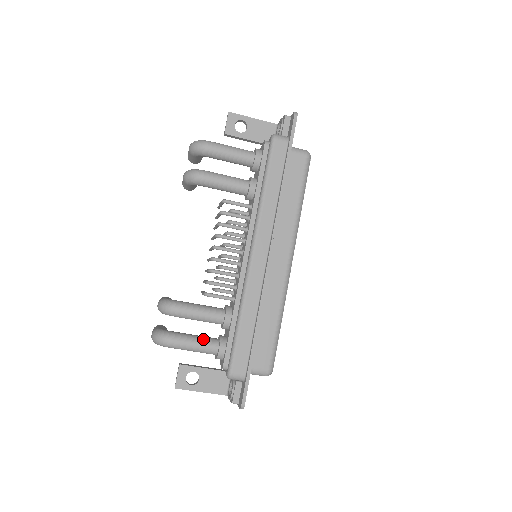
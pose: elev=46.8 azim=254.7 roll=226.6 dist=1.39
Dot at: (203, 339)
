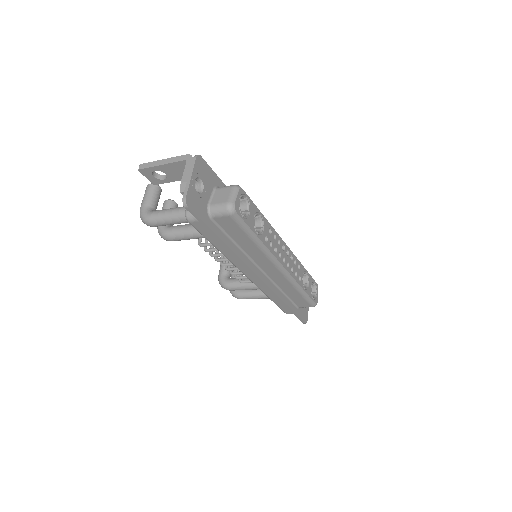
Dot at: (259, 295)
